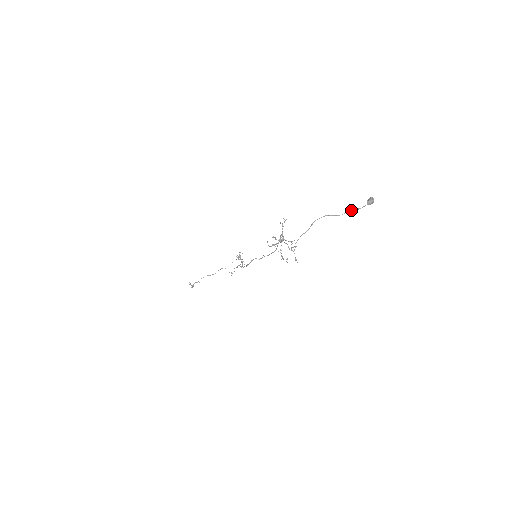
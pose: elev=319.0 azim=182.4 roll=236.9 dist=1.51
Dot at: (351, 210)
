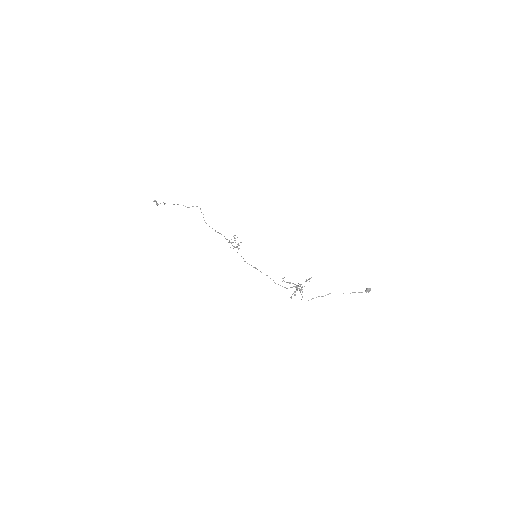
Dot at: (355, 292)
